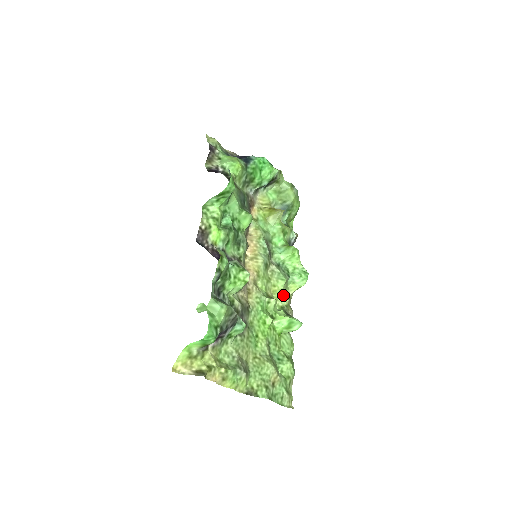
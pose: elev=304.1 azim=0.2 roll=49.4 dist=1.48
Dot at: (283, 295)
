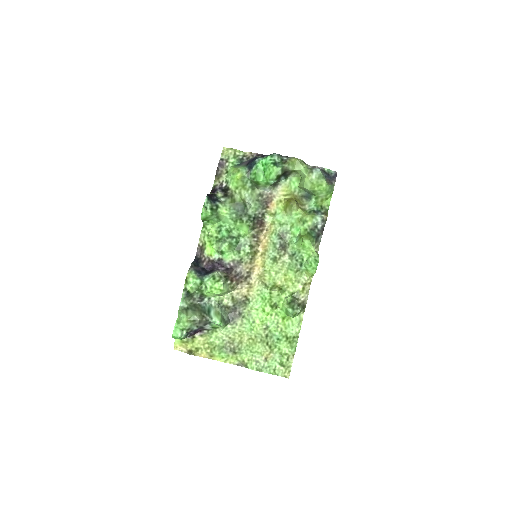
Dot at: (295, 282)
